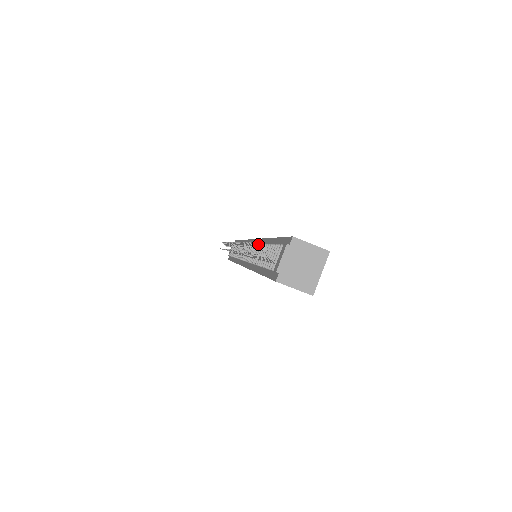
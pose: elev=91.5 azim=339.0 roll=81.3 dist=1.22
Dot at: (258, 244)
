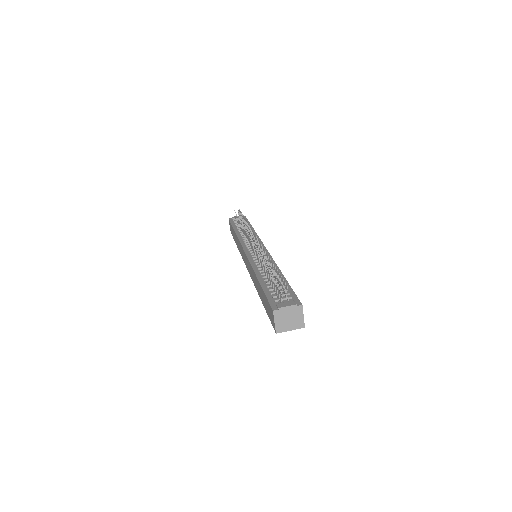
Dot at: (285, 284)
